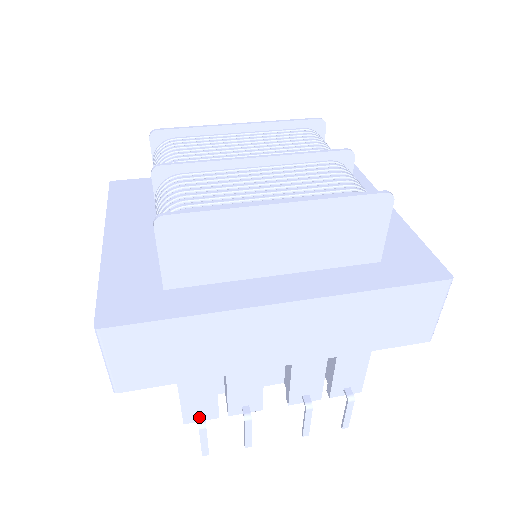
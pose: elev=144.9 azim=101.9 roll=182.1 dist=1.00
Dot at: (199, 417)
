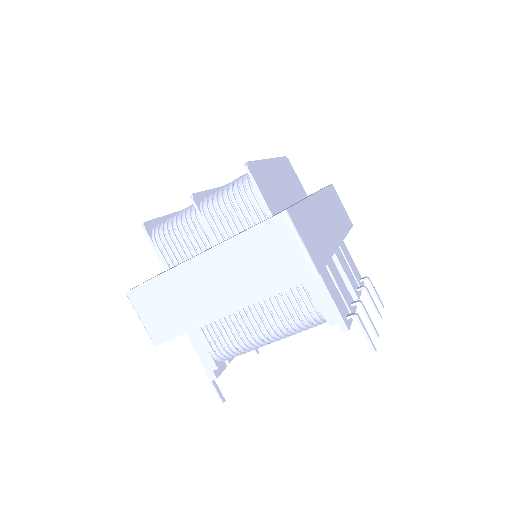
Dot at: (348, 316)
